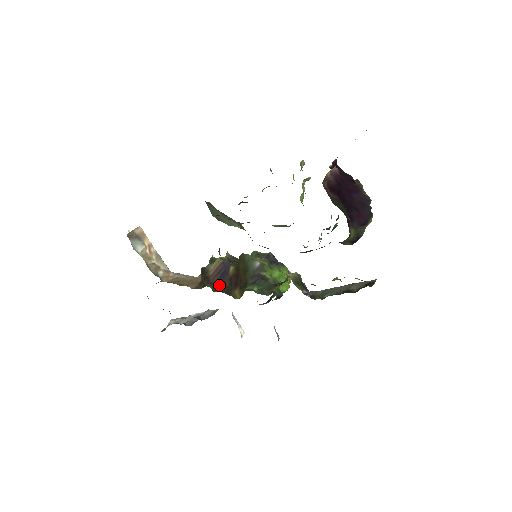
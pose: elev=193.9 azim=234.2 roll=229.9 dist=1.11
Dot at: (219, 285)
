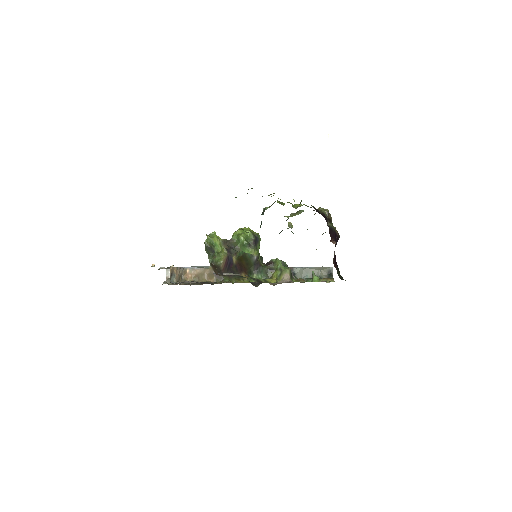
Dot at: occluded
